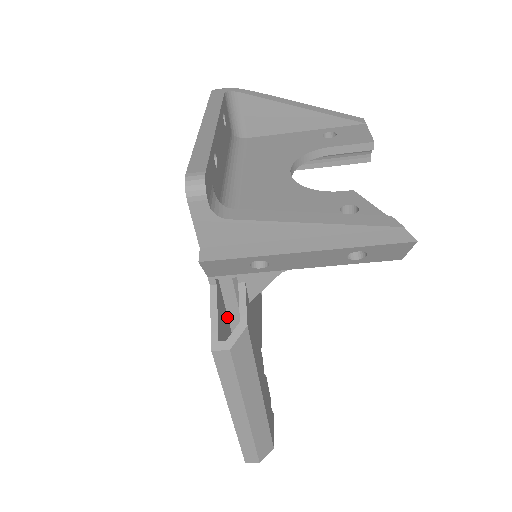
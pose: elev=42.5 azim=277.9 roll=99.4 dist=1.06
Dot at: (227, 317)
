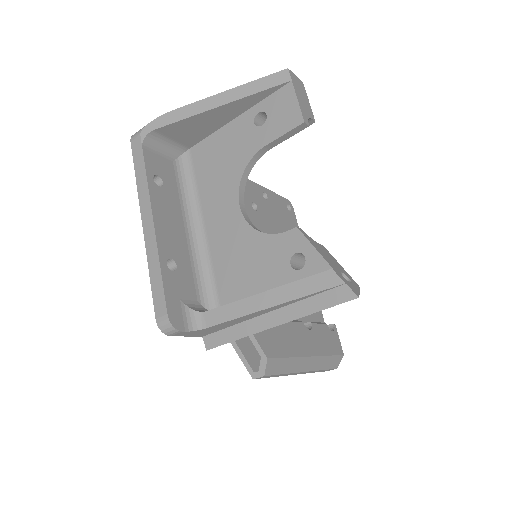
Dot at: occluded
